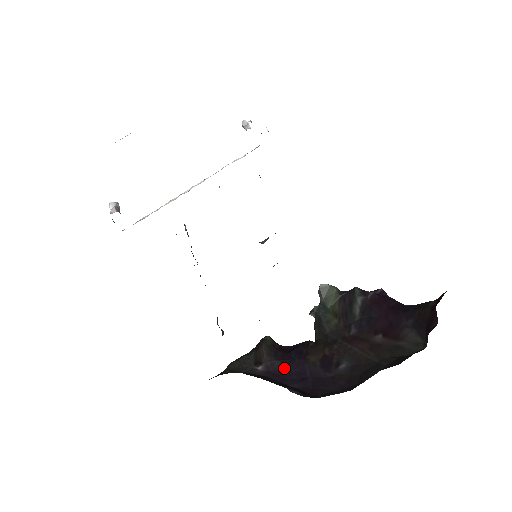
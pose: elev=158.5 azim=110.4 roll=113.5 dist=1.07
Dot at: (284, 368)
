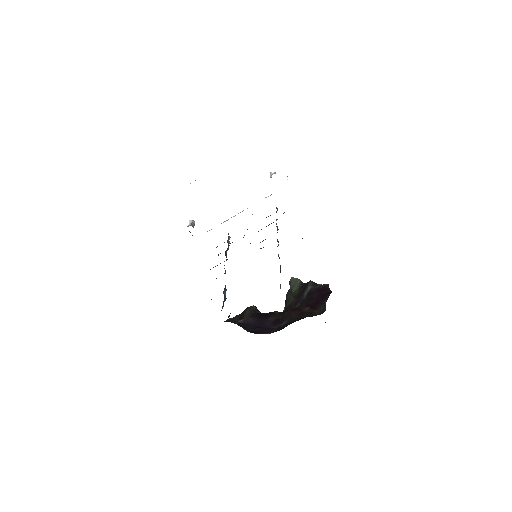
Dot at: (253, 322)
